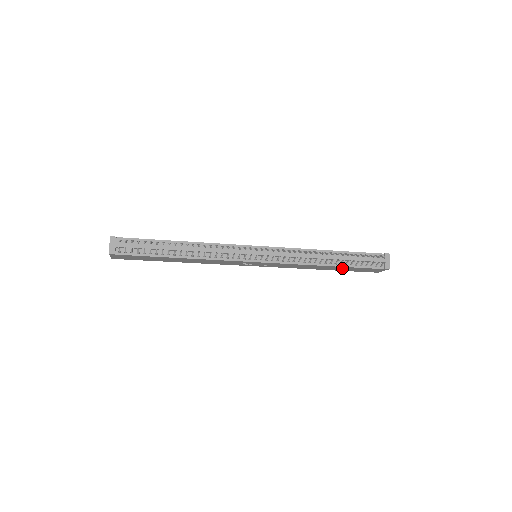
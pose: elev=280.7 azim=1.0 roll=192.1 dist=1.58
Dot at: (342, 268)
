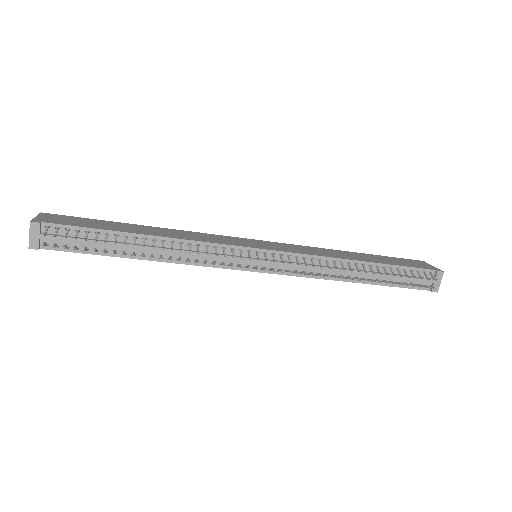
Dot at: occluded
